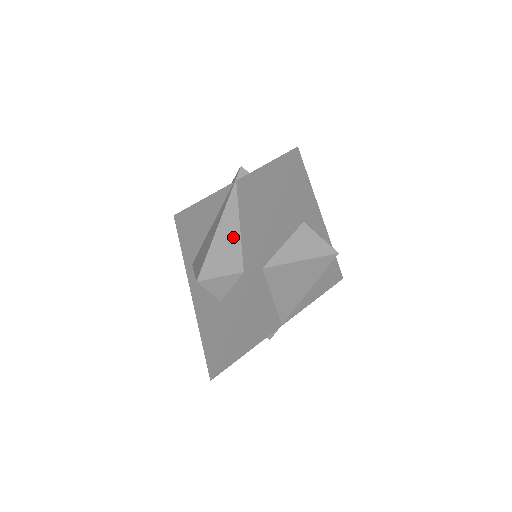
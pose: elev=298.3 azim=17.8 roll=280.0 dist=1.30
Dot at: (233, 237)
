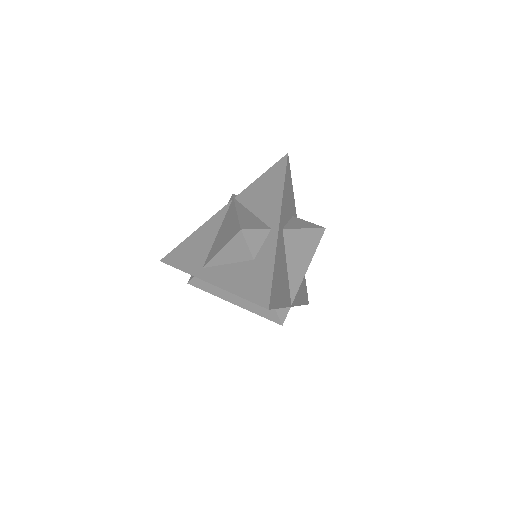
Dot at: (251, 216)
